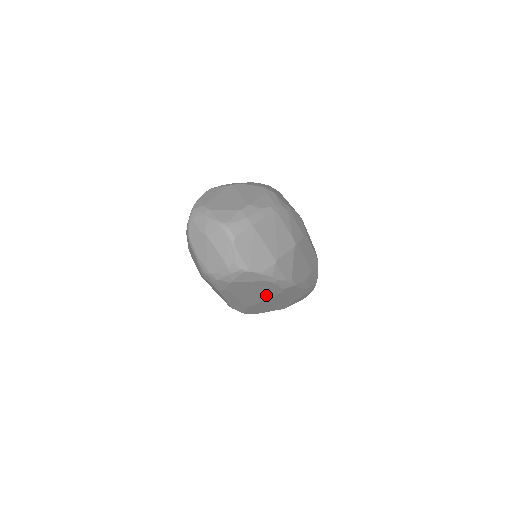
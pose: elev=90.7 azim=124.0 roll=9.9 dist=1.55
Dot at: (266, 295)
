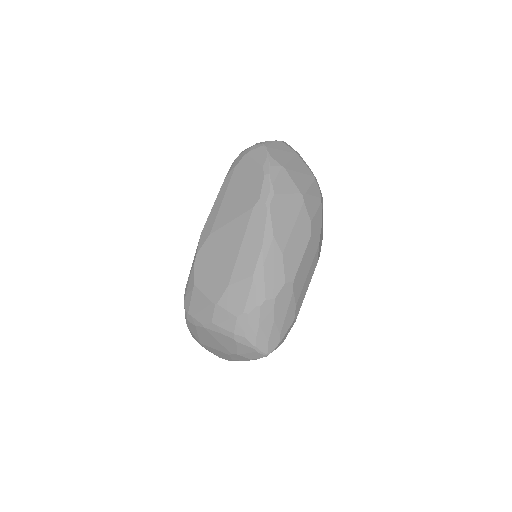
Dot at: (241, 207)
